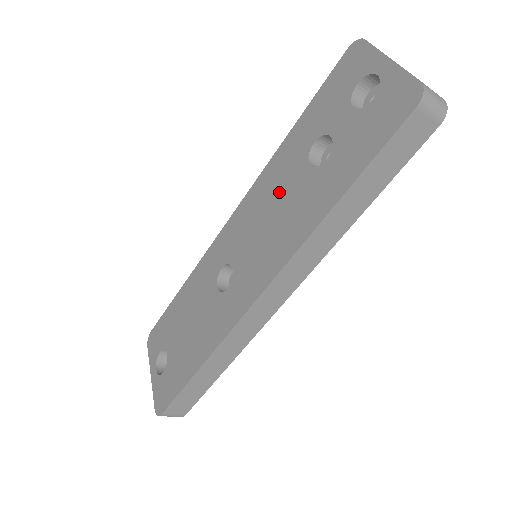
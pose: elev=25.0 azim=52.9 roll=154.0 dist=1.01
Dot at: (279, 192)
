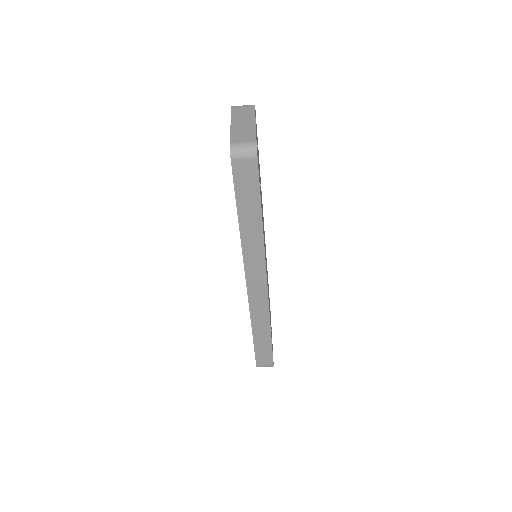
Dot at: occluded
